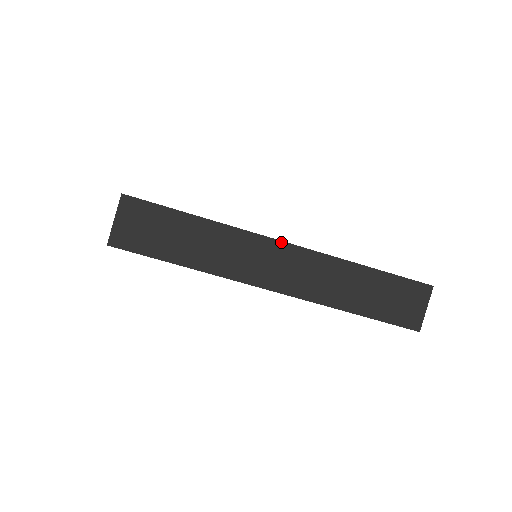
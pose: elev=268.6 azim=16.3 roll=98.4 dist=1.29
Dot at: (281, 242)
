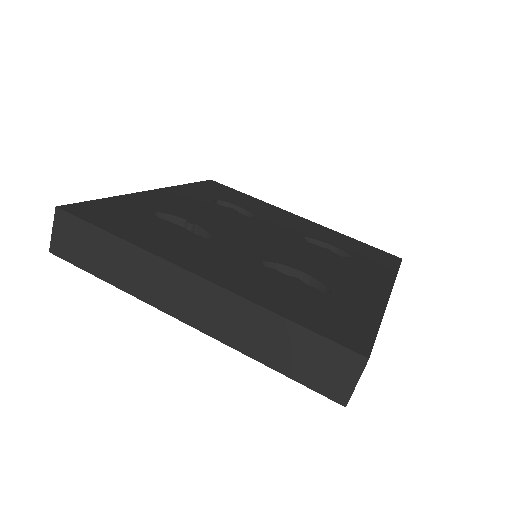
Dot at: occluded
